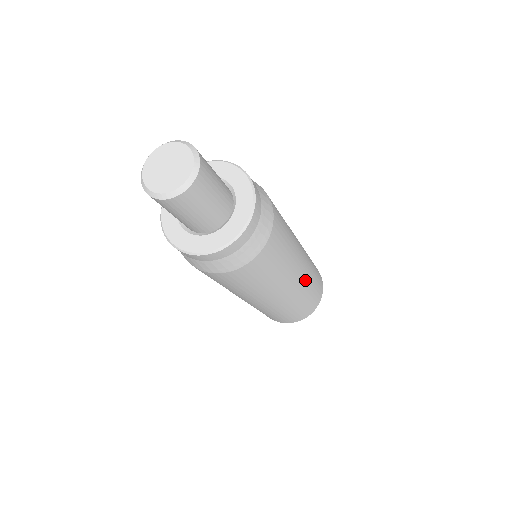
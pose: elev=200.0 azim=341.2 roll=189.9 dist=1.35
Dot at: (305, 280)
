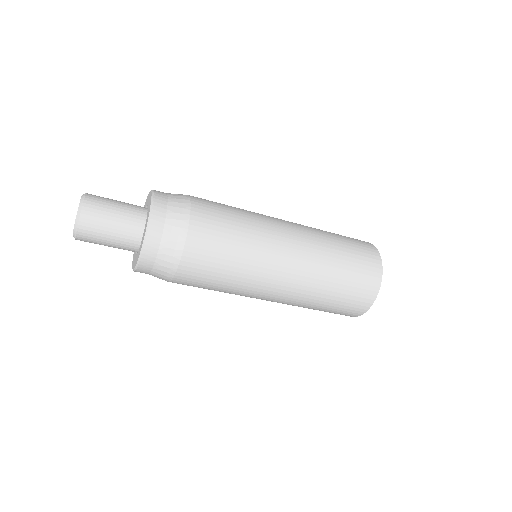
Dot at: (308, 230)
